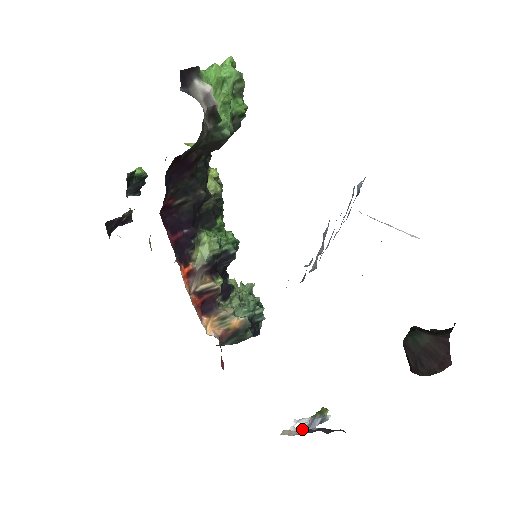
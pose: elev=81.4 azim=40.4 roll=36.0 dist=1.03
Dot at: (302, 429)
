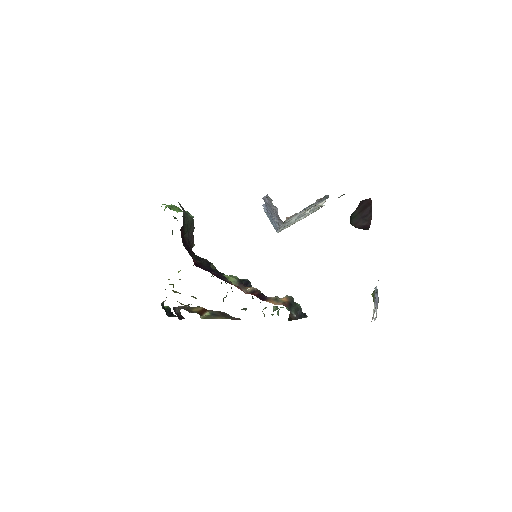
Dot at: occluded
